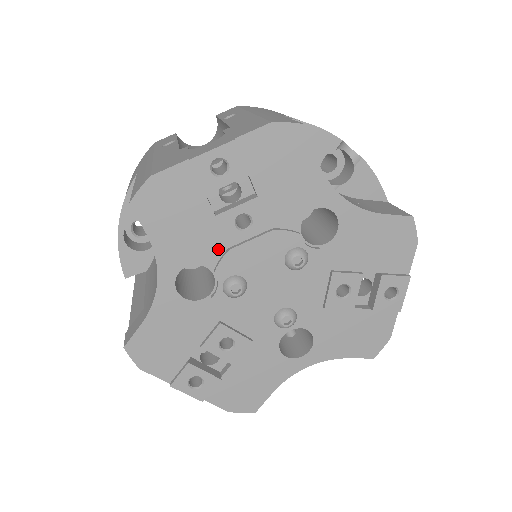
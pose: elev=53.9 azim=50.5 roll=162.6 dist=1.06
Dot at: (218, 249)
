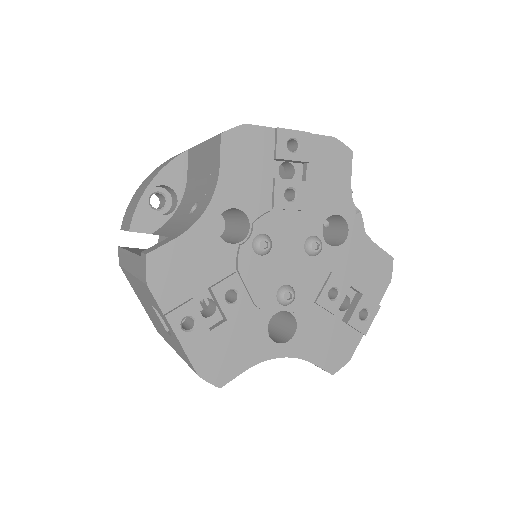
Dot at: (263, 207)
